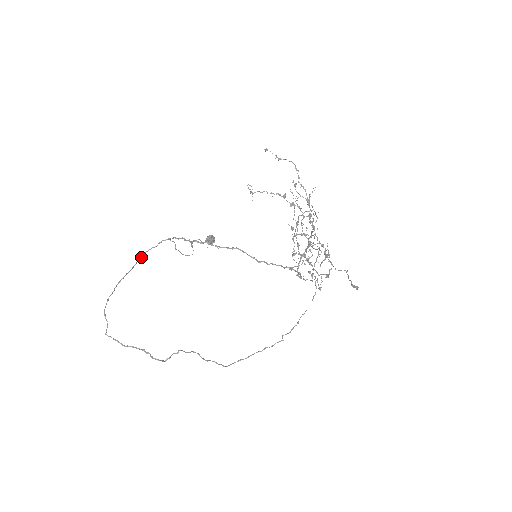
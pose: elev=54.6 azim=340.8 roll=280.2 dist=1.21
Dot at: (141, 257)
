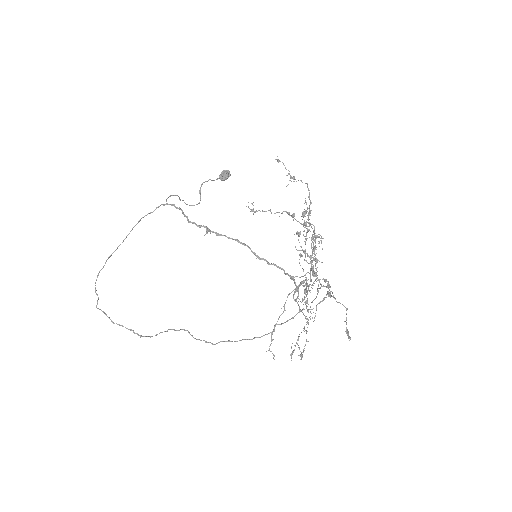
Dot at: occluded
